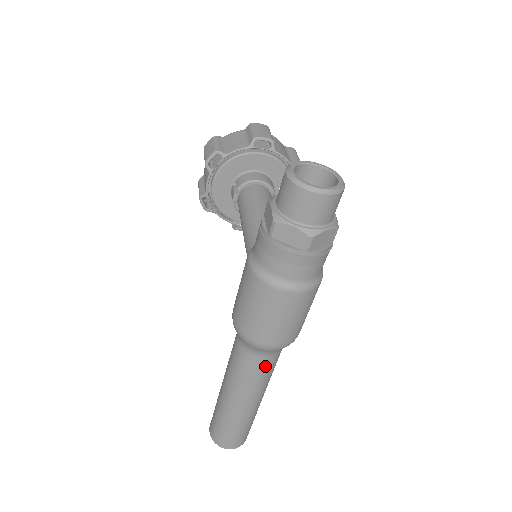
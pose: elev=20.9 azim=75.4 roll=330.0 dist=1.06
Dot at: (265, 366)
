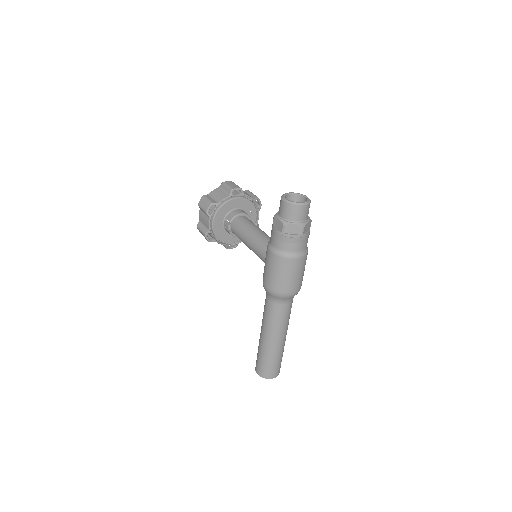
Dot at: (288, 310)
